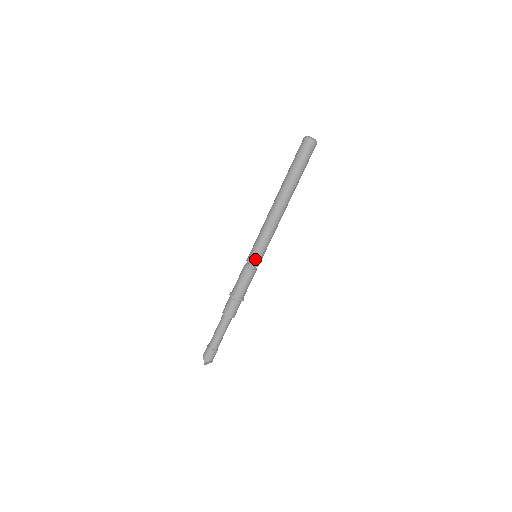
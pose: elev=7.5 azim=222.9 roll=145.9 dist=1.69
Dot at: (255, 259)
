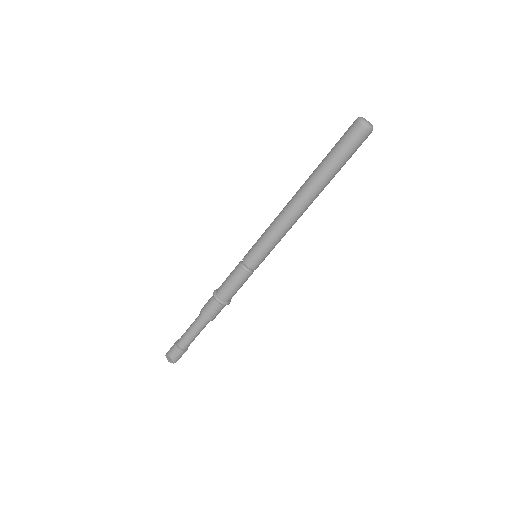
Dot at: (260, 263)
